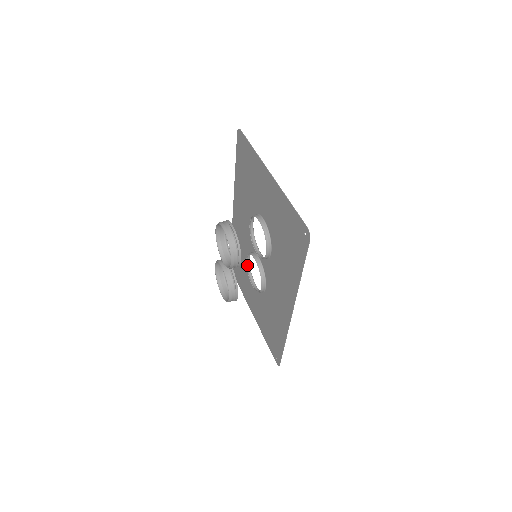
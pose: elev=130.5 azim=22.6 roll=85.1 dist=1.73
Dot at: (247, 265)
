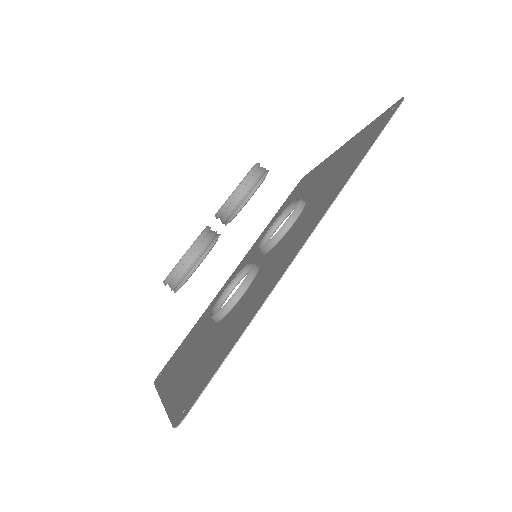
Dot at: (218, 303)
